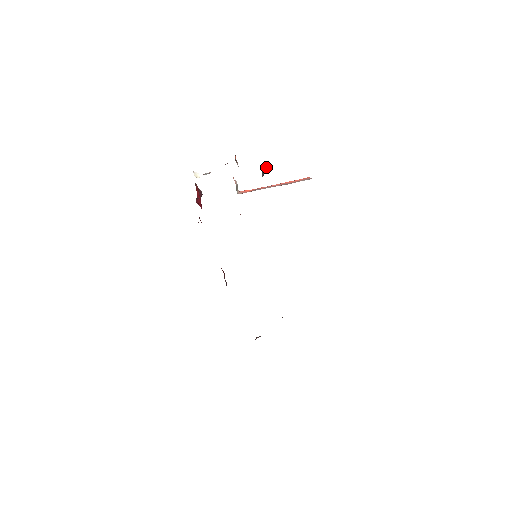
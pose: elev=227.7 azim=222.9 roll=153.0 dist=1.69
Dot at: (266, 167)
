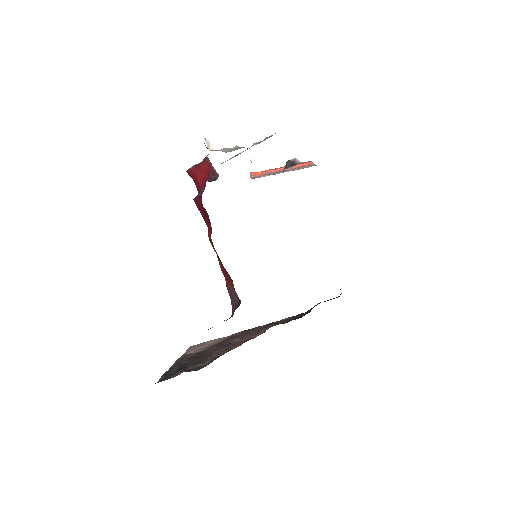
Dot at: (298, 160)
